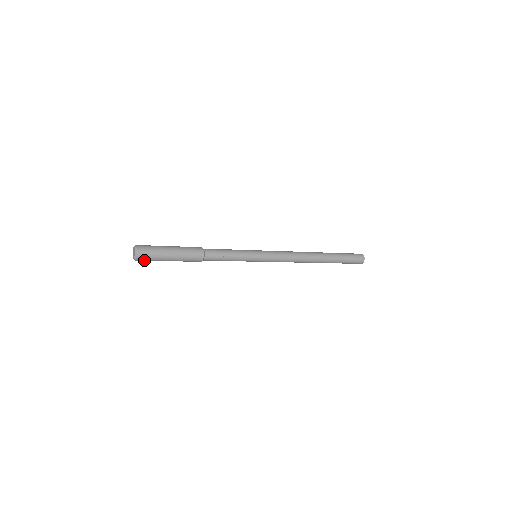
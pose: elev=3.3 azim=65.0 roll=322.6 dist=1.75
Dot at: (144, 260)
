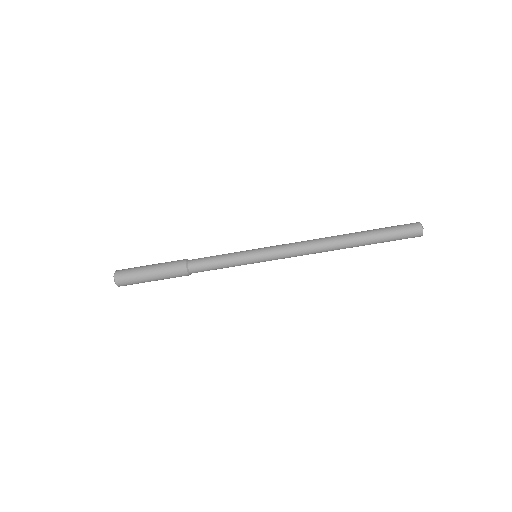
Dot at: (126, 284)
